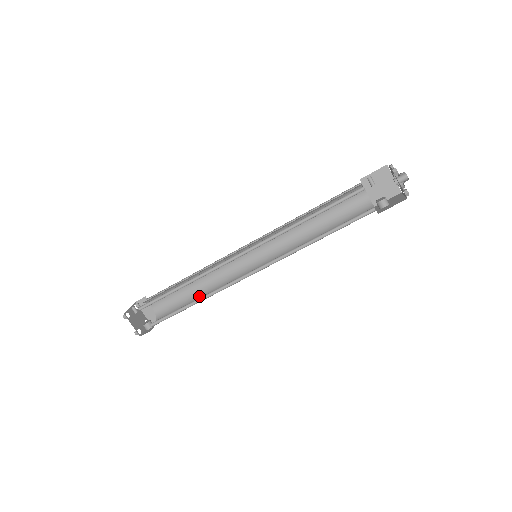
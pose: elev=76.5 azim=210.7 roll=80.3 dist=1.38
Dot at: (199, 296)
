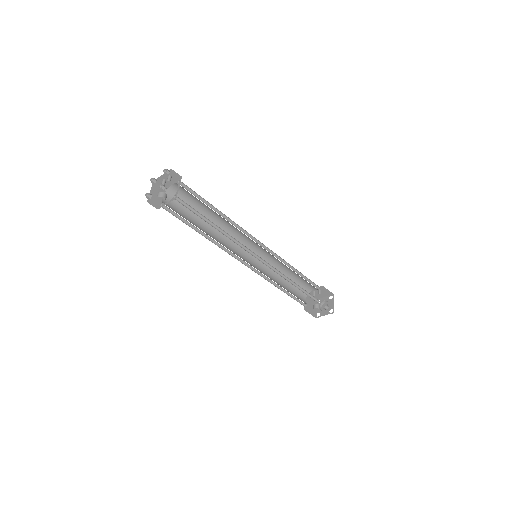
Dot at: occluded
